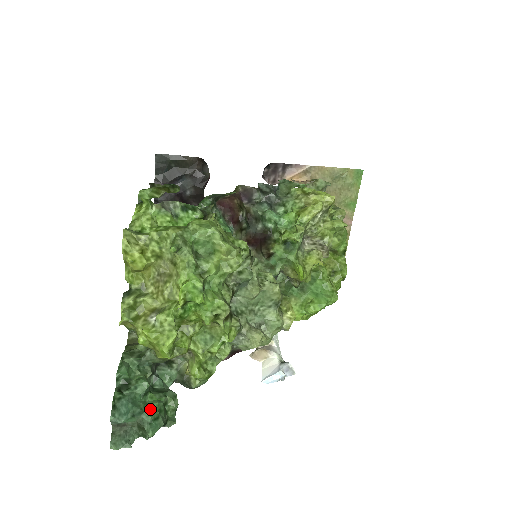
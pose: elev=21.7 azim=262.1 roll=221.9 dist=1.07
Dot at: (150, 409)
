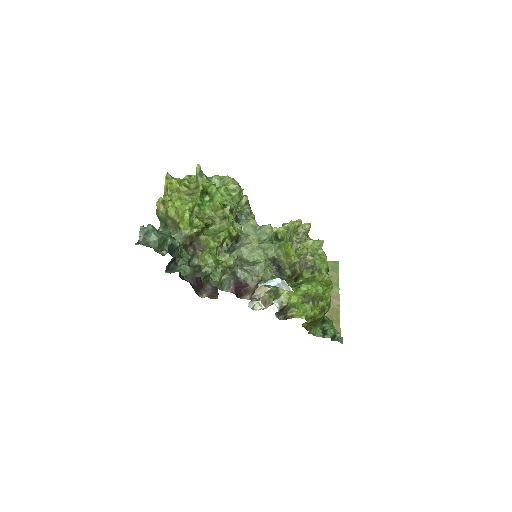
Dot at: occluded
